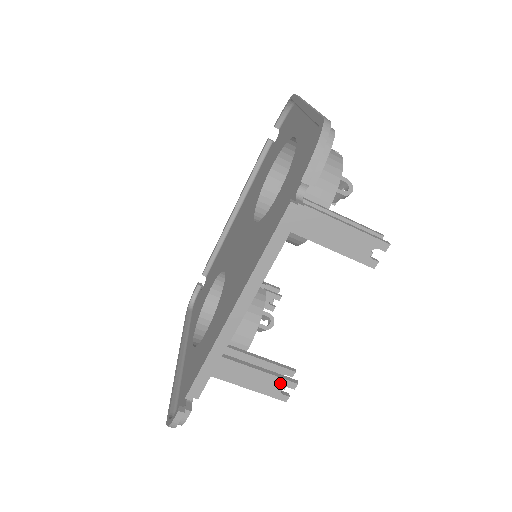
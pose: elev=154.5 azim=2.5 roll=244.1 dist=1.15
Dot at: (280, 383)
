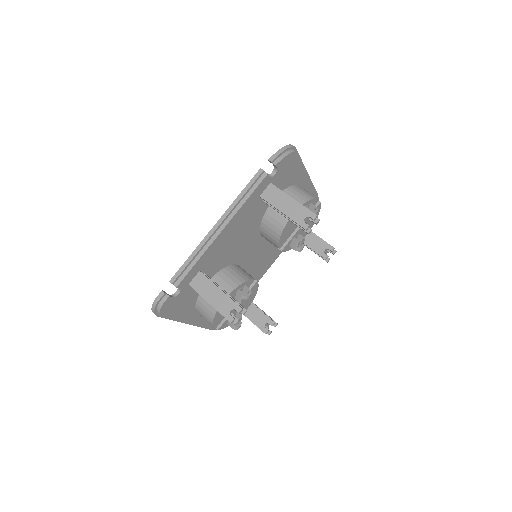
Dot at: (231, 305)
